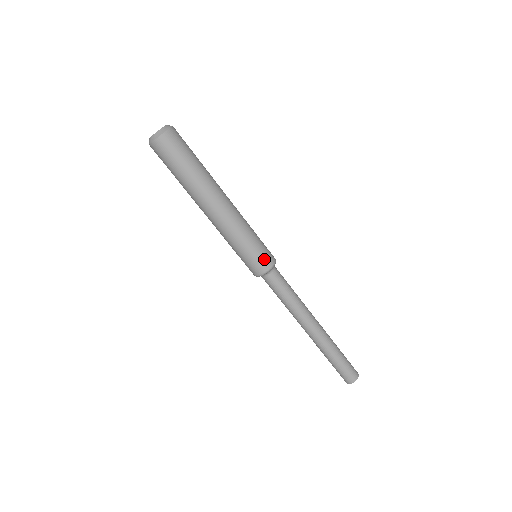
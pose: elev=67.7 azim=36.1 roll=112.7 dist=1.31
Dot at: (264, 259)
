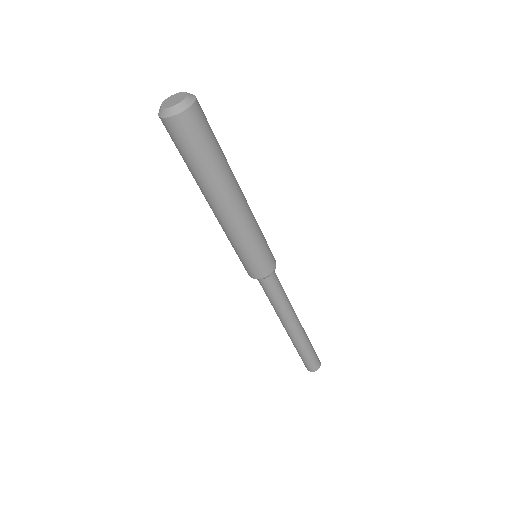
Dot at: (262, 268)
